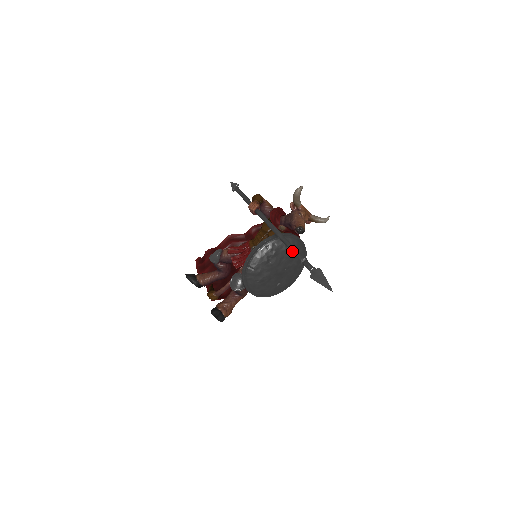
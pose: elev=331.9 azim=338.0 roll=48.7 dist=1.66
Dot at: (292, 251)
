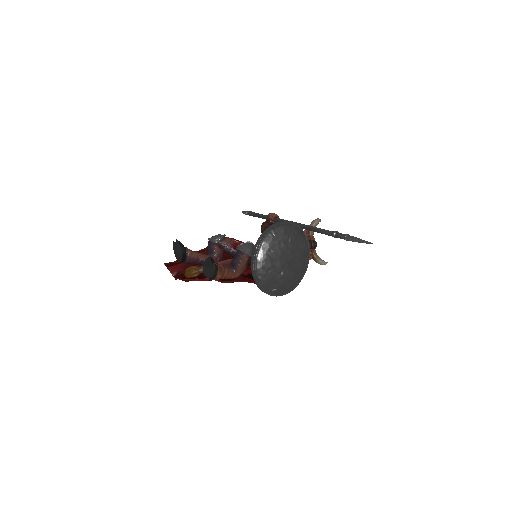
Dot at: (322, 230)
